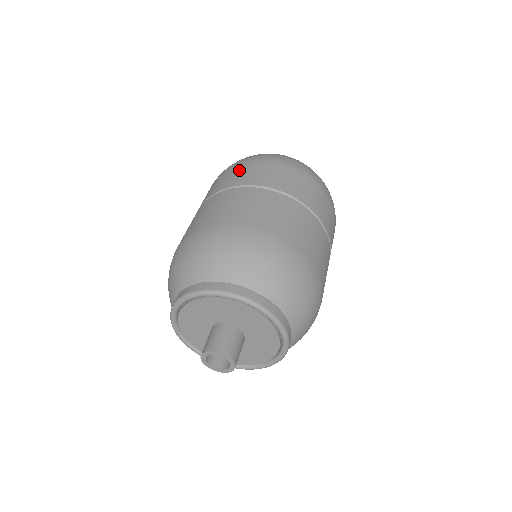
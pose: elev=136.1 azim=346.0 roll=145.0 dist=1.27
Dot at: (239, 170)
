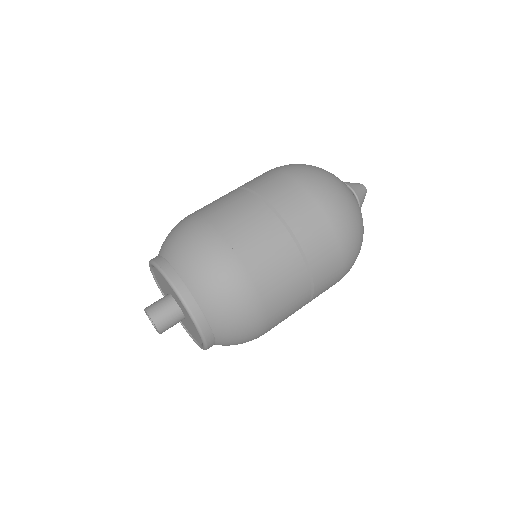
Dot at: (302, 198)
